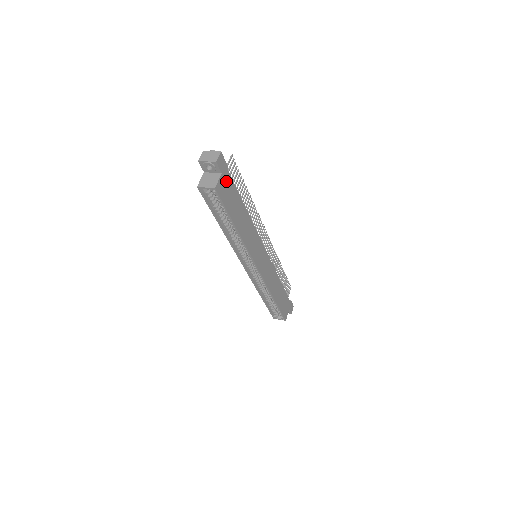
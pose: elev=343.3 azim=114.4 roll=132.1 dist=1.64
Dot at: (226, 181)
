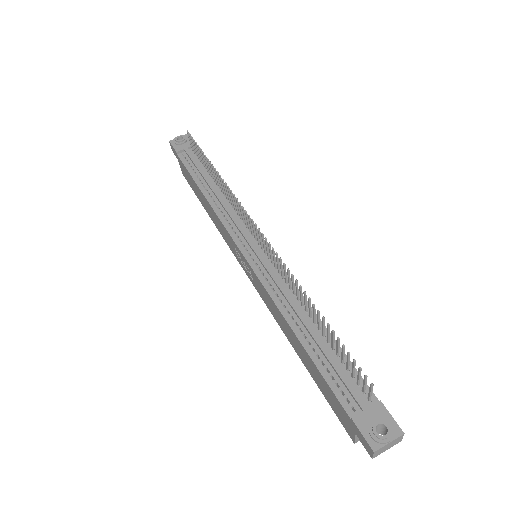
Dot at: occluded
